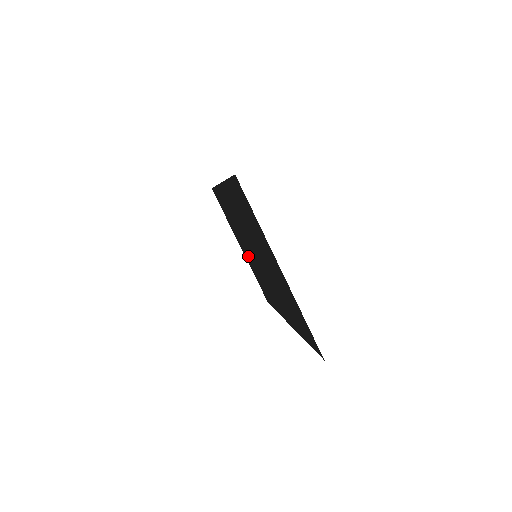
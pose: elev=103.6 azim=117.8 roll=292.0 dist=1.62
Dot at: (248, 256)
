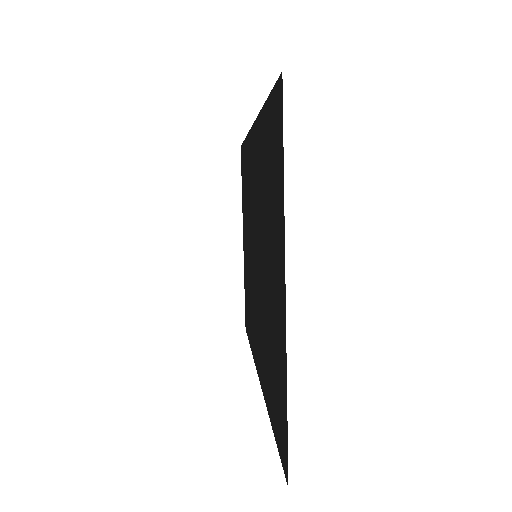
Dot at: (247, 255)
